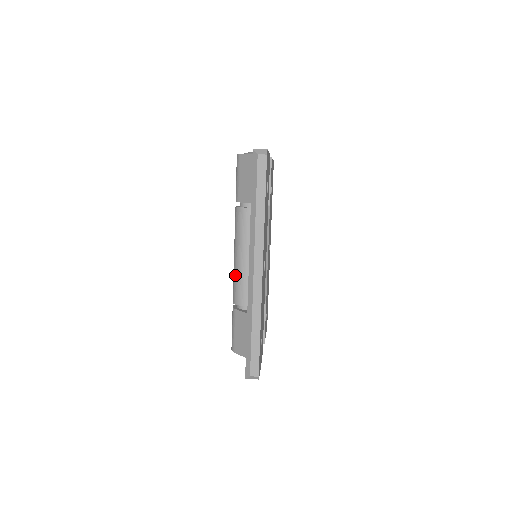
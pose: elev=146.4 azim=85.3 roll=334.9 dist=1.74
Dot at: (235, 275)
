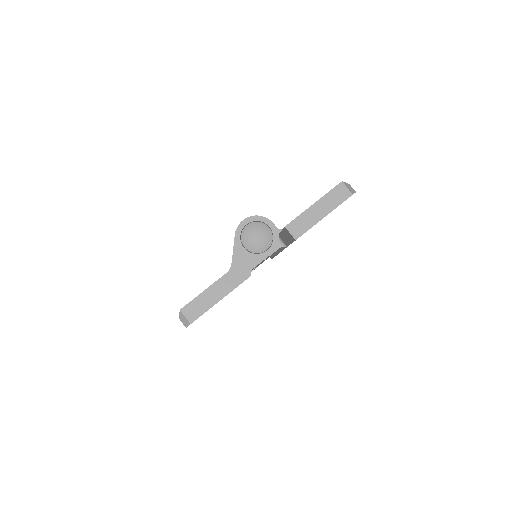
Dot at: occluded
